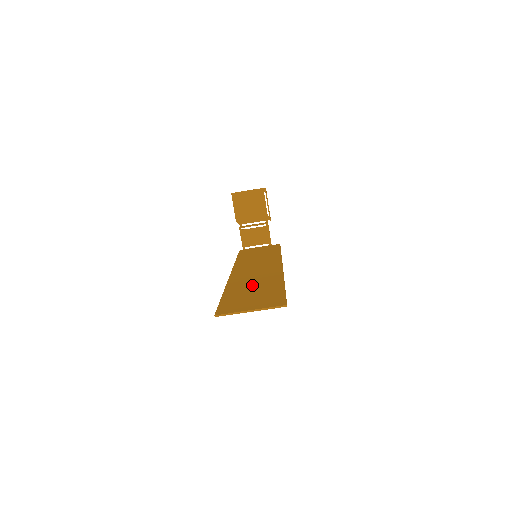
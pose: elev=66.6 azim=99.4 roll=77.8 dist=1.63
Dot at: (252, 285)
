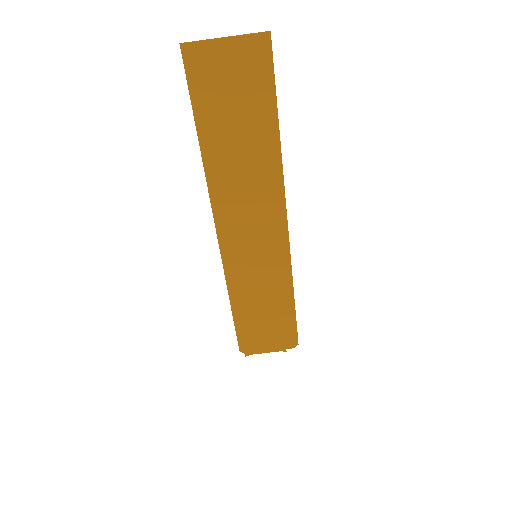
Dot at: (238, 151)
